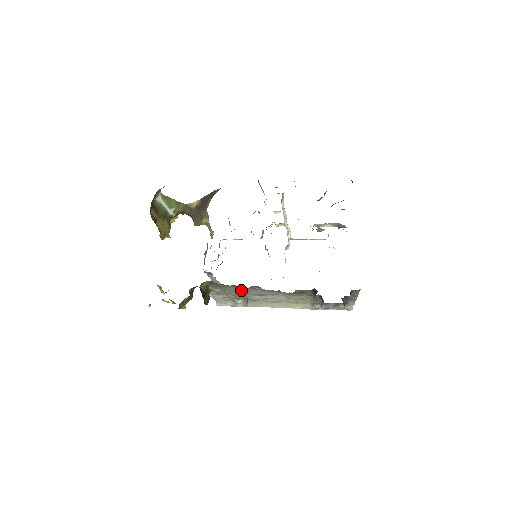
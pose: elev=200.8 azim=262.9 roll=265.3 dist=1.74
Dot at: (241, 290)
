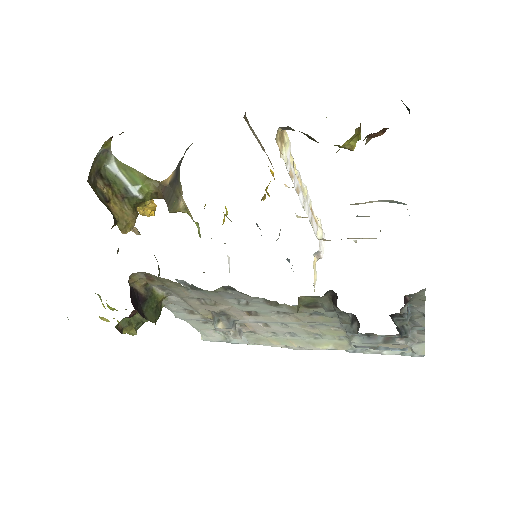
Dot at: (210, 298)
